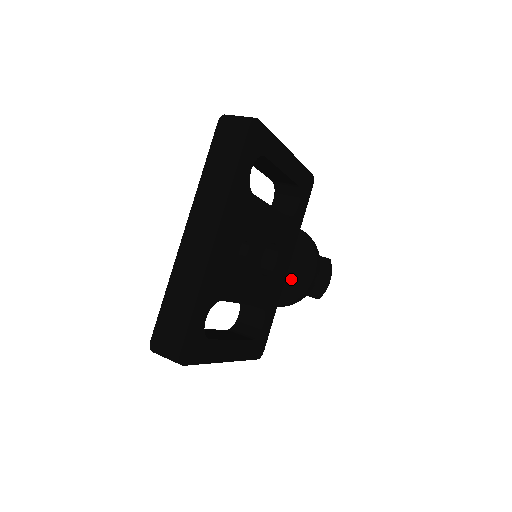
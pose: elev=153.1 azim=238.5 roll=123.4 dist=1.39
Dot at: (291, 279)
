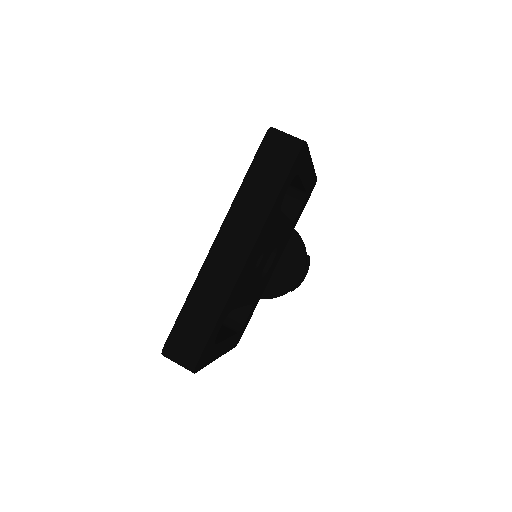
Dot at: (278, 276)
